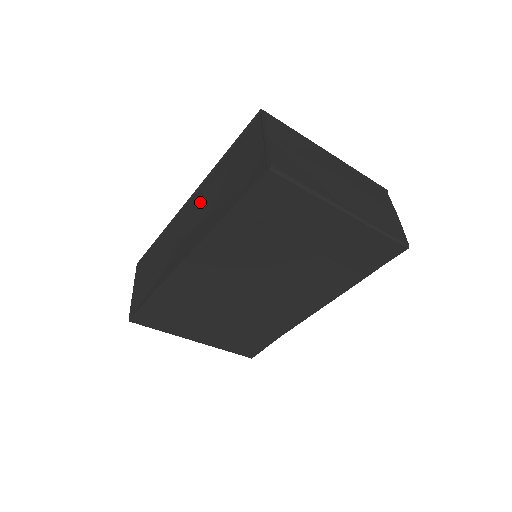
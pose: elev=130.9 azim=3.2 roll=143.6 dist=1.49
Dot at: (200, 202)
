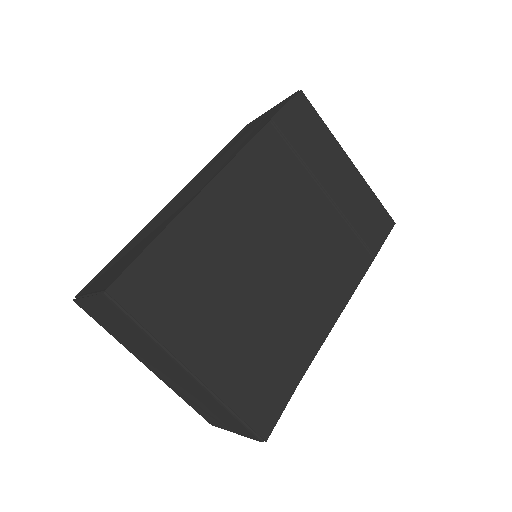
Dot at: (198, 182)
